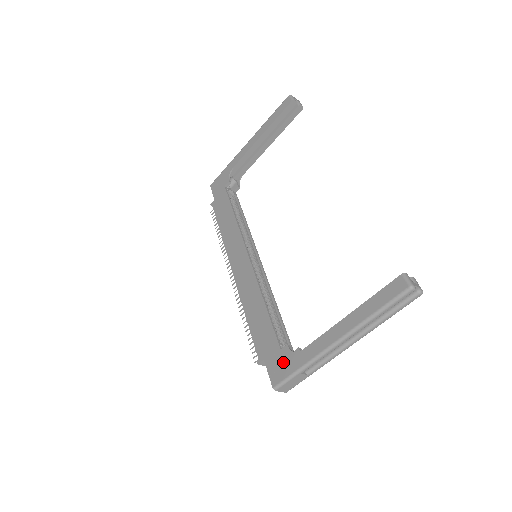
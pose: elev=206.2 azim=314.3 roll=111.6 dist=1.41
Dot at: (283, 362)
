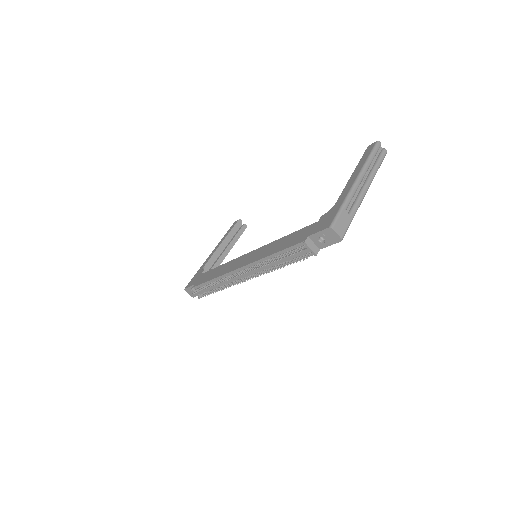
Dot at: (326, 218)
